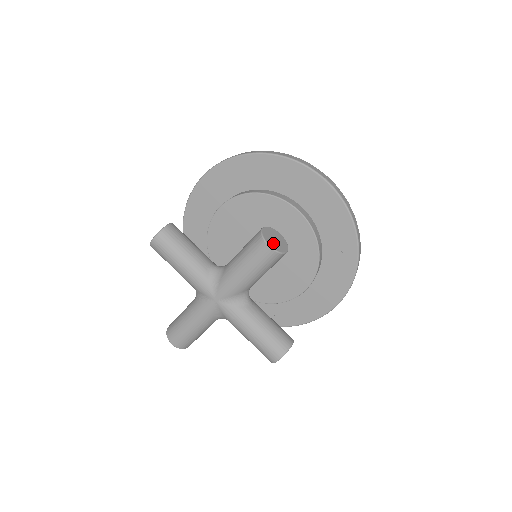
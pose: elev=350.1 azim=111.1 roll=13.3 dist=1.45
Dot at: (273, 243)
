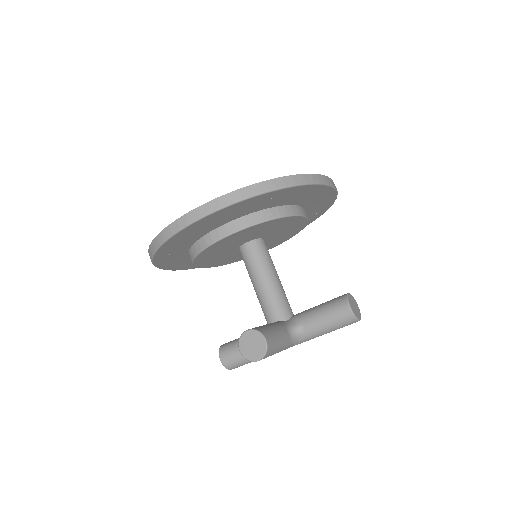
Dot at: (358, 314)
